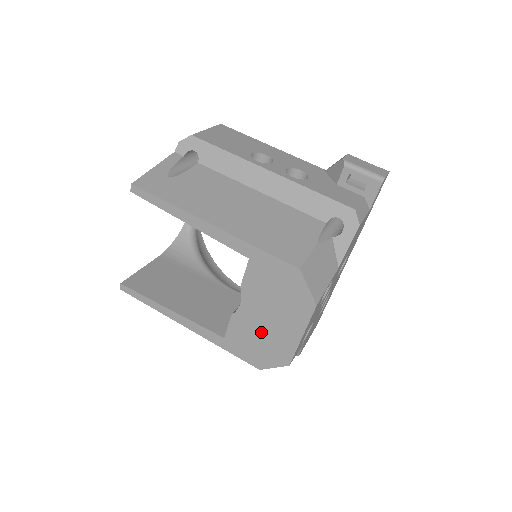
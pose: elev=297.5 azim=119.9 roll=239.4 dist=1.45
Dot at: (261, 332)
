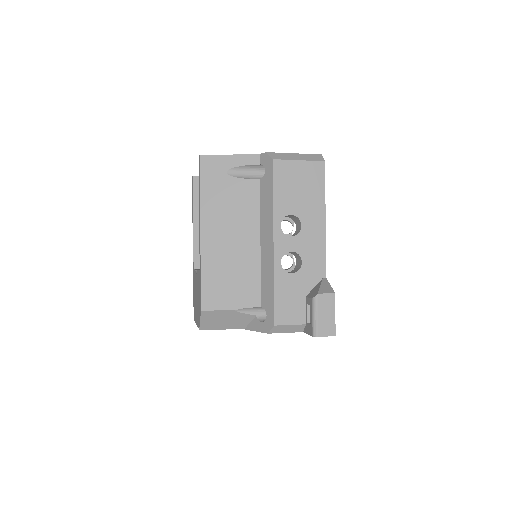
Dot at: (195, 295)
